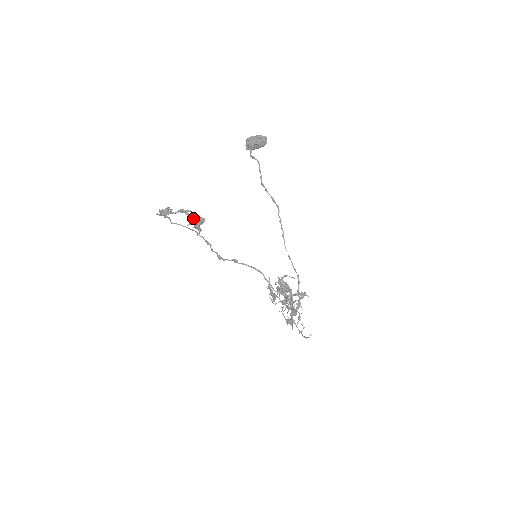
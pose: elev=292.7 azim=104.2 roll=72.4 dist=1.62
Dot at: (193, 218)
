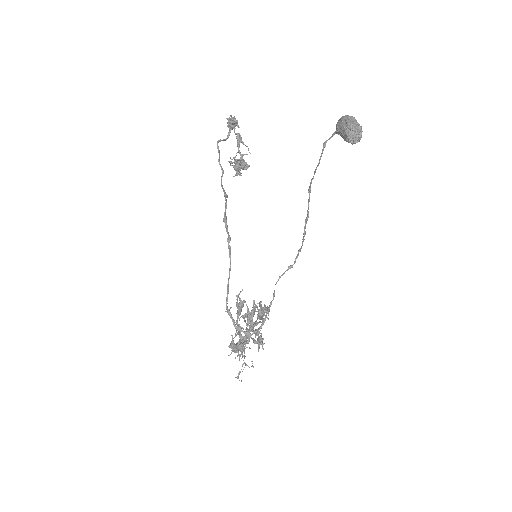
Dot at: (241, 155)
